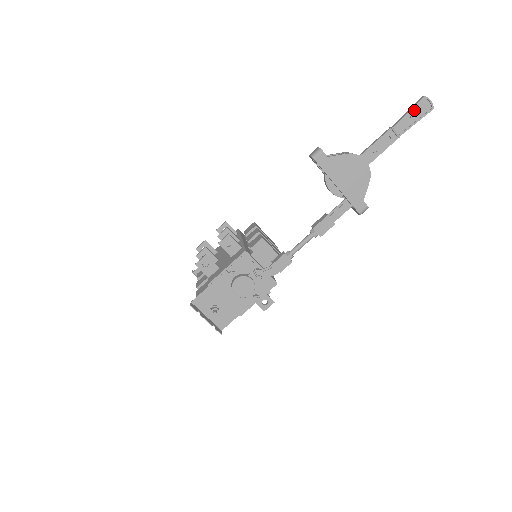
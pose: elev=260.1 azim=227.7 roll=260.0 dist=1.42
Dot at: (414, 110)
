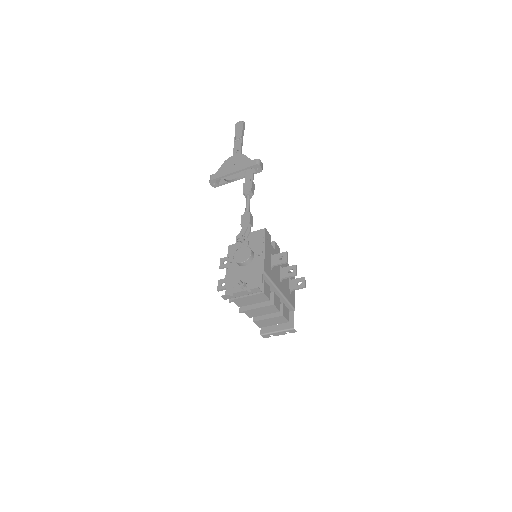
Dot at: (237, 130)
